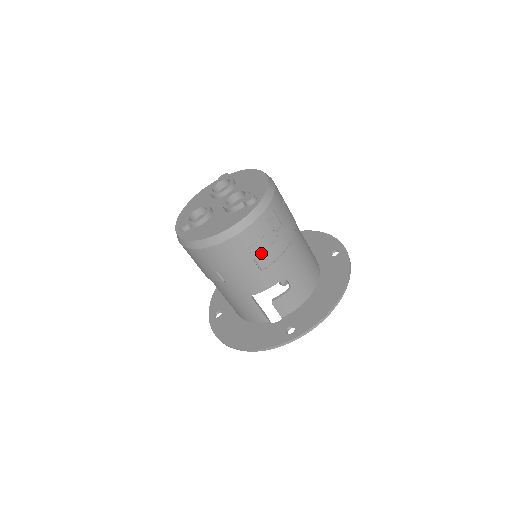
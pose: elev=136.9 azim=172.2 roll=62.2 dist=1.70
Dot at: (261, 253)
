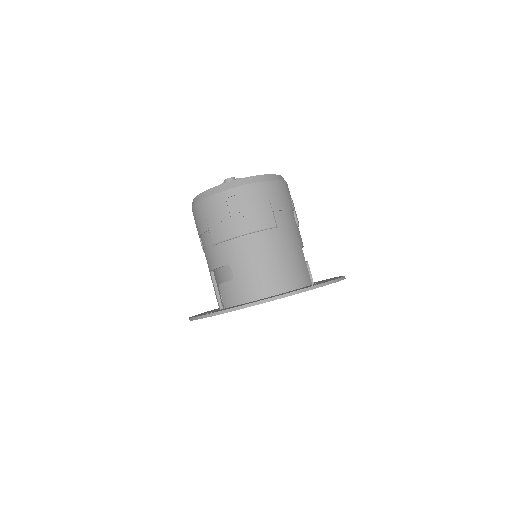
Dot at: (214, 227)
